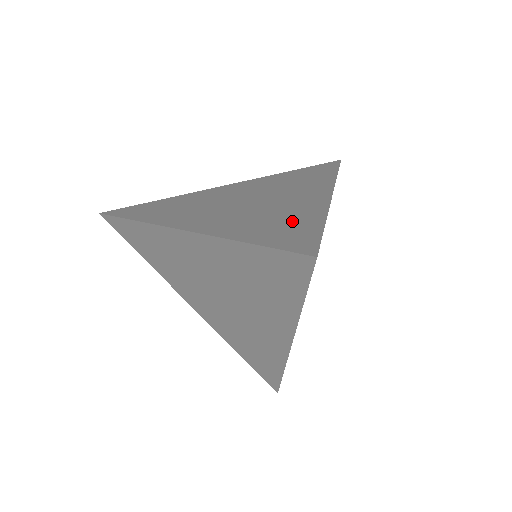
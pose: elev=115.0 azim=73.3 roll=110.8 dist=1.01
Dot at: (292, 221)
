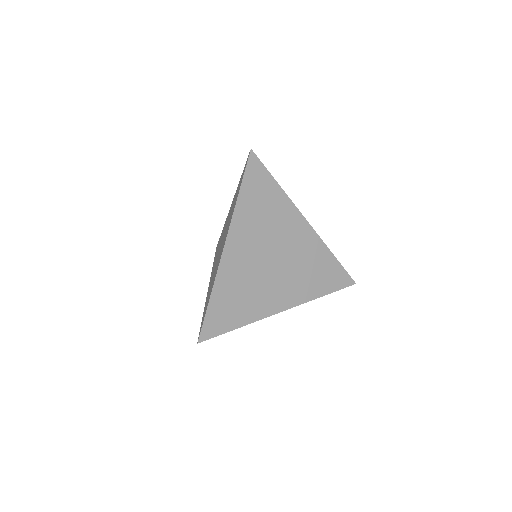
Dot at: occluded
